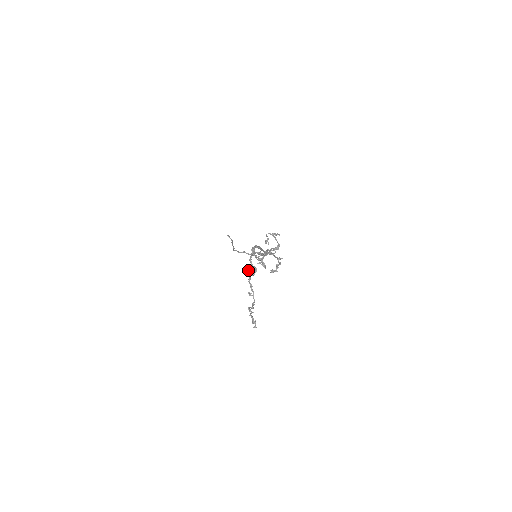
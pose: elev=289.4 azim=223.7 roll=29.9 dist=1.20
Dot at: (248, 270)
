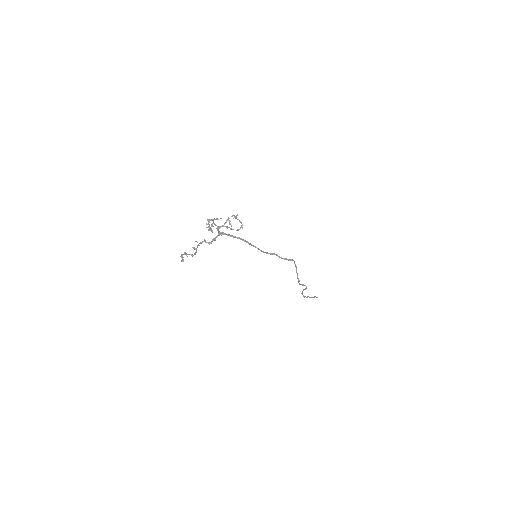
Dot at: (204, 239)
